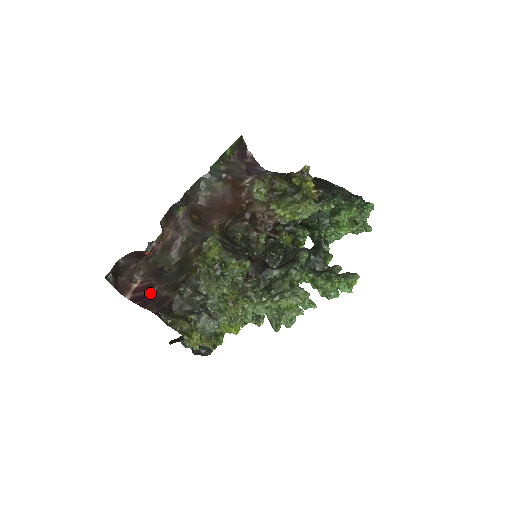
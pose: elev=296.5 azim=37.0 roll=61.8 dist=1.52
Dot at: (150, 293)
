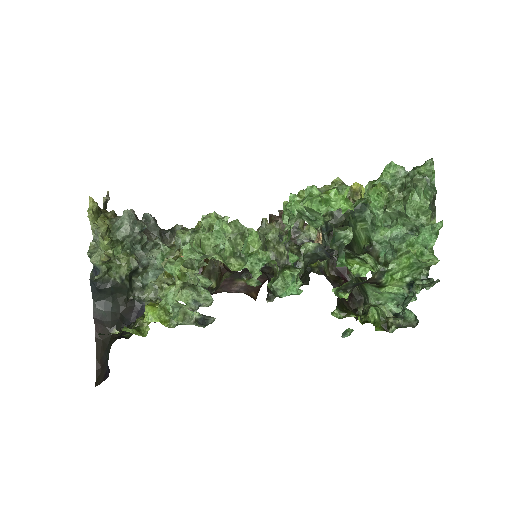
Dot at: occluded
